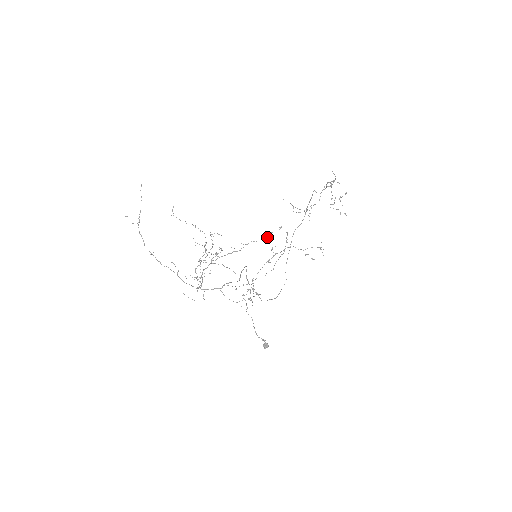
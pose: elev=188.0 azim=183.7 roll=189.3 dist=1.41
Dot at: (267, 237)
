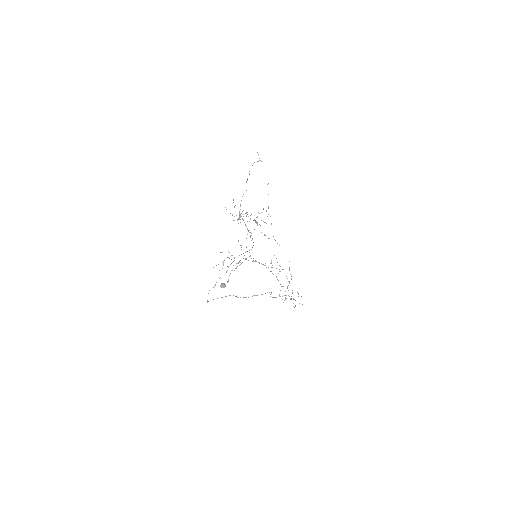
Dot at: occluded
